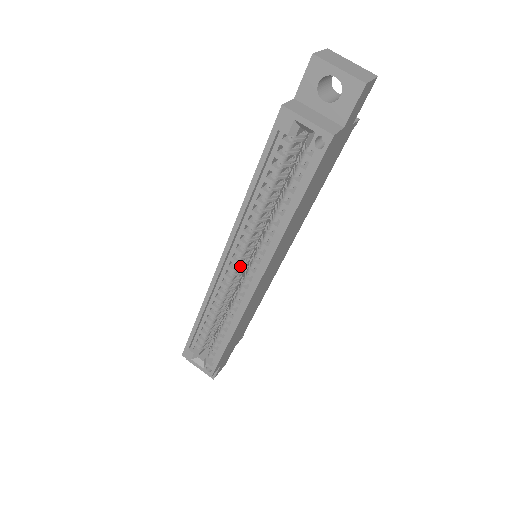
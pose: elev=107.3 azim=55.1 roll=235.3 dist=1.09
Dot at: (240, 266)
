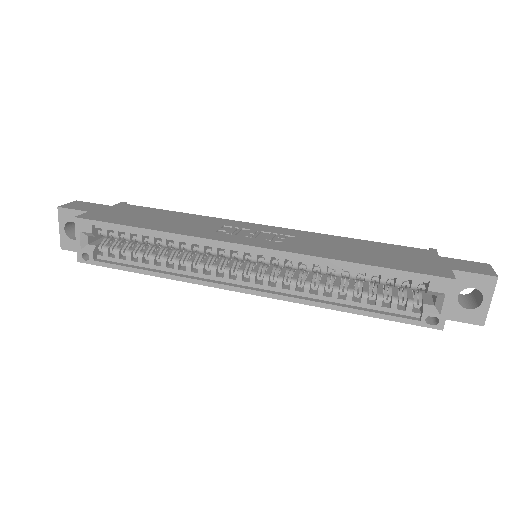
Dot at: (248, 260)
